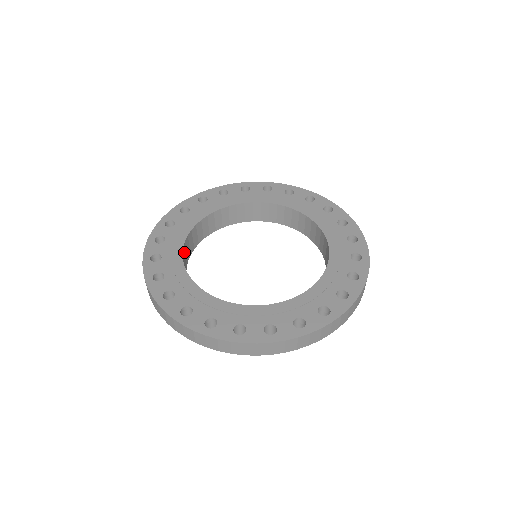
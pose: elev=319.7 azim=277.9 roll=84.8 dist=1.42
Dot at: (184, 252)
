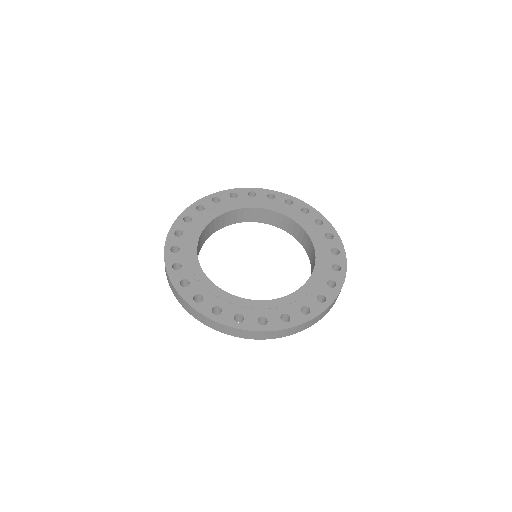
Dot at: (202, 235)
